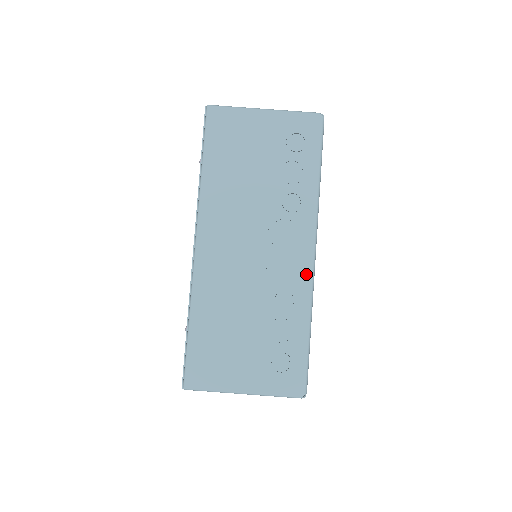
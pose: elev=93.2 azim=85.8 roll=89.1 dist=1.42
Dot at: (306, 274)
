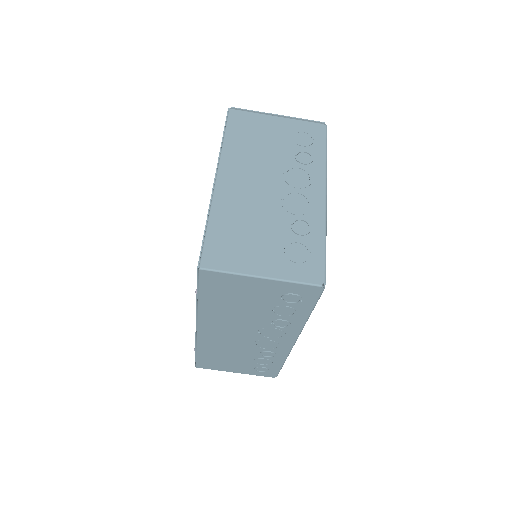
Dot at: (286, 349)
